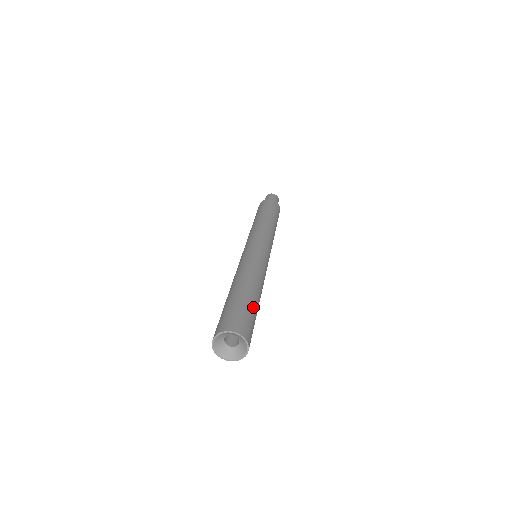
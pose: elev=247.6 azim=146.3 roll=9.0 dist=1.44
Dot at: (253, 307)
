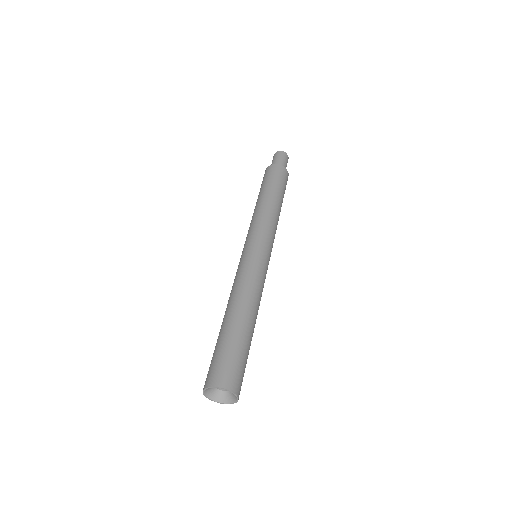
Dot at: (248, 348)
